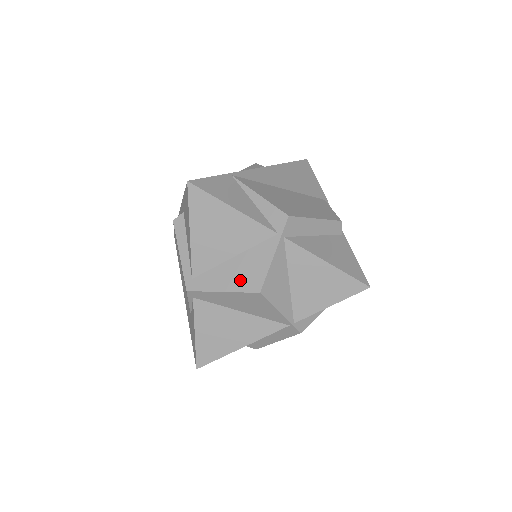
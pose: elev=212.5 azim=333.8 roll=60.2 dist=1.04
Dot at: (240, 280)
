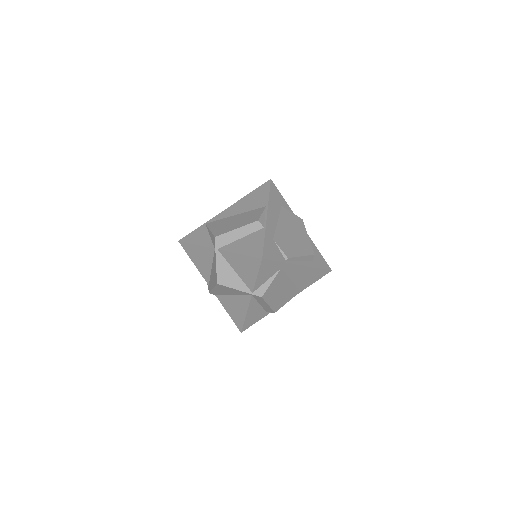
Dot at: (214, 280)
